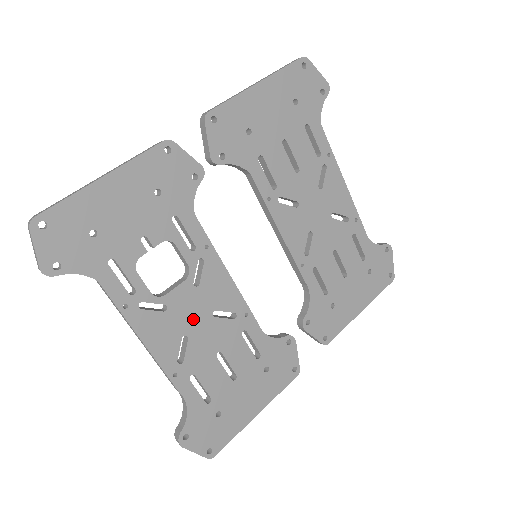
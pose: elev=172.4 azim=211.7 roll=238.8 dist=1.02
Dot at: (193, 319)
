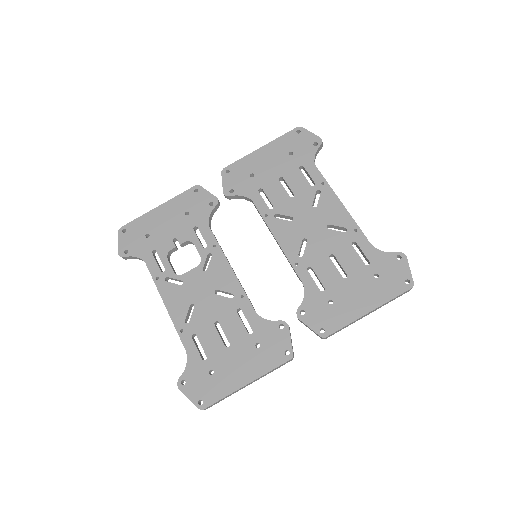
Dot at: (200, 293)
